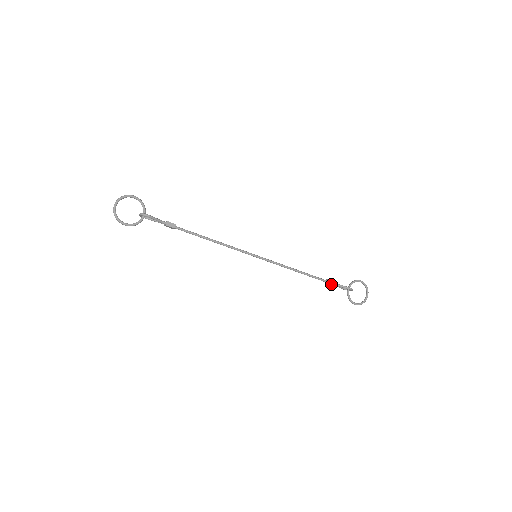
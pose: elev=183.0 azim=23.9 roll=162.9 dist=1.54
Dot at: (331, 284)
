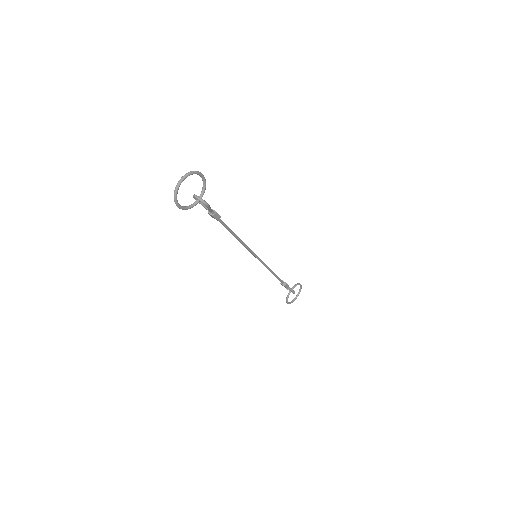
Dot at: (286, 287)
